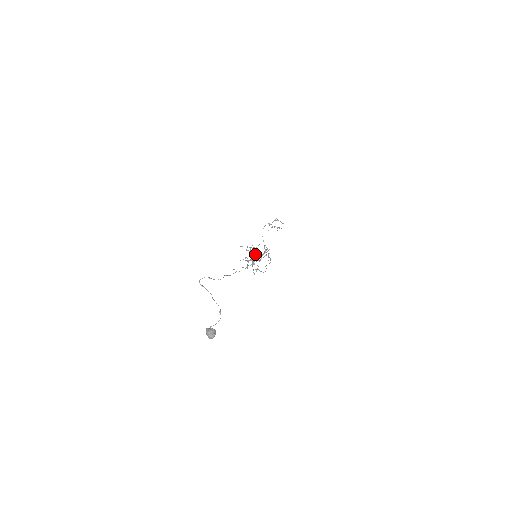
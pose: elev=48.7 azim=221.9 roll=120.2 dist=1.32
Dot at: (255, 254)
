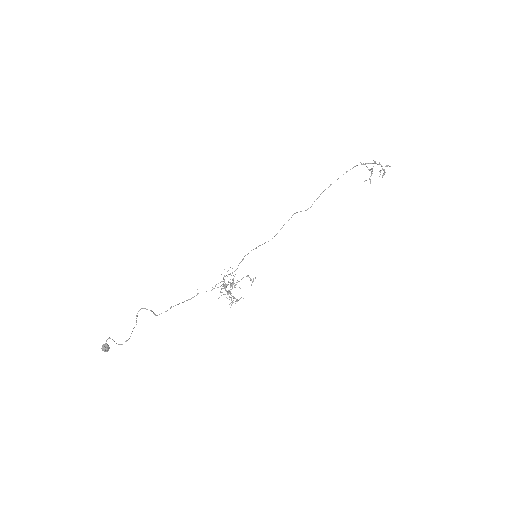
Dot at: (230, 289)
